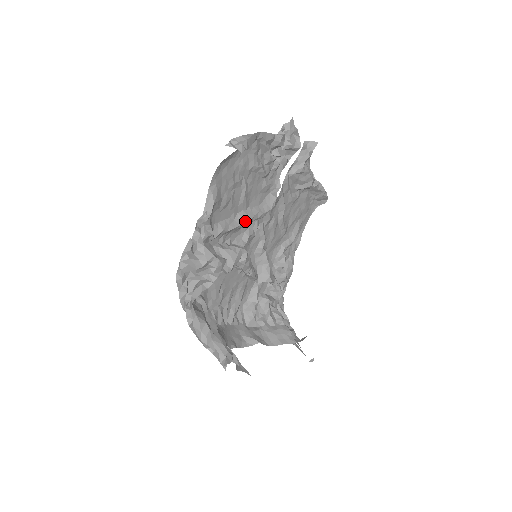
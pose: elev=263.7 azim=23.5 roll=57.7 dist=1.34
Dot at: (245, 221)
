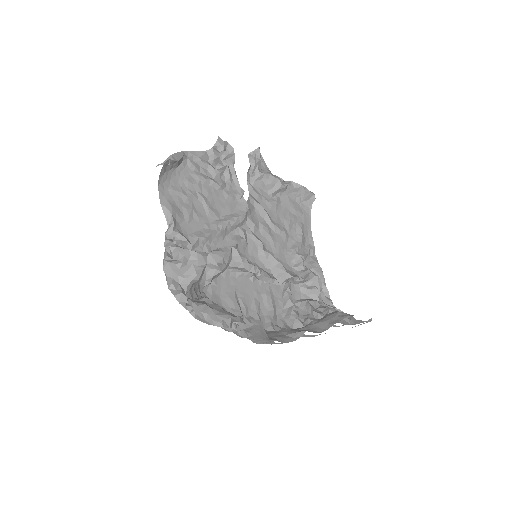
Dot at: (221, 227)
